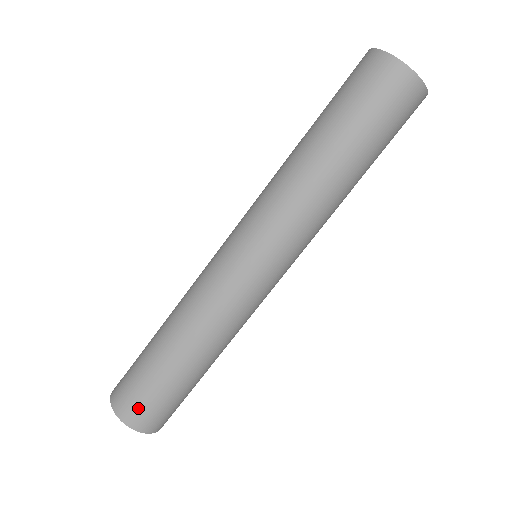
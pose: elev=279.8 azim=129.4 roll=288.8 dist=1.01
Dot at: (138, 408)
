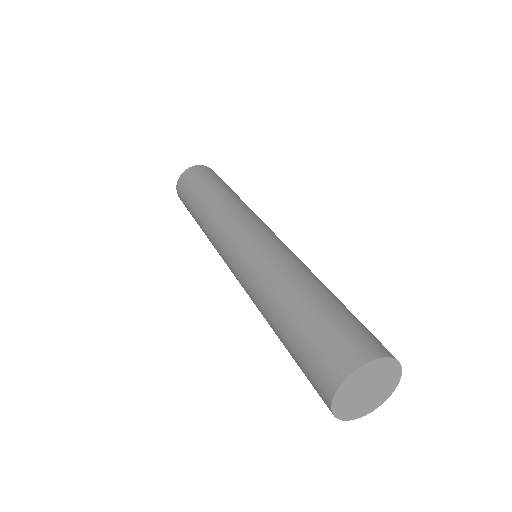
Dot at: (183, 203)
